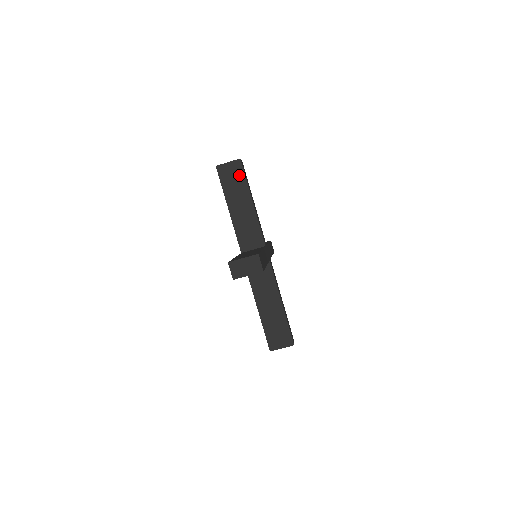
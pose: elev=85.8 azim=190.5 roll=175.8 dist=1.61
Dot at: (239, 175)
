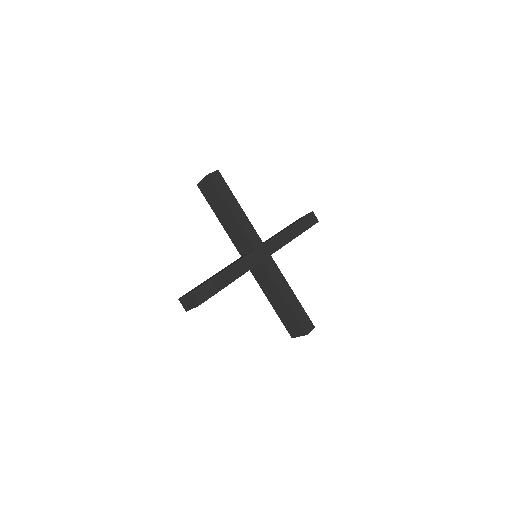
Dot at: occluded
